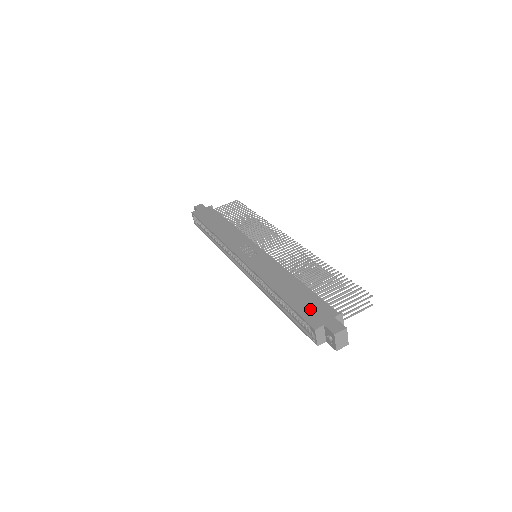
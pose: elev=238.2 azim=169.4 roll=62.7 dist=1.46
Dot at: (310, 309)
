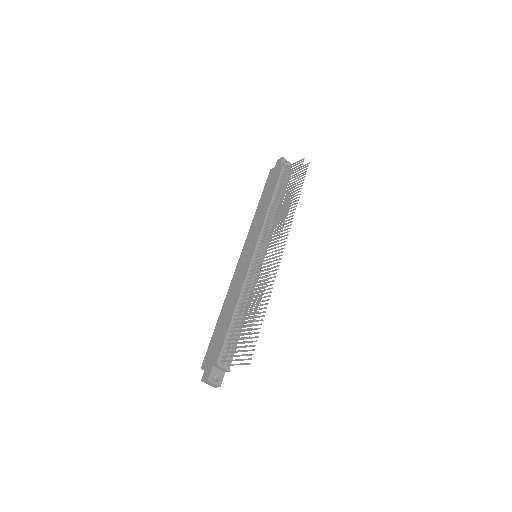
Dot at: (213, 347)
